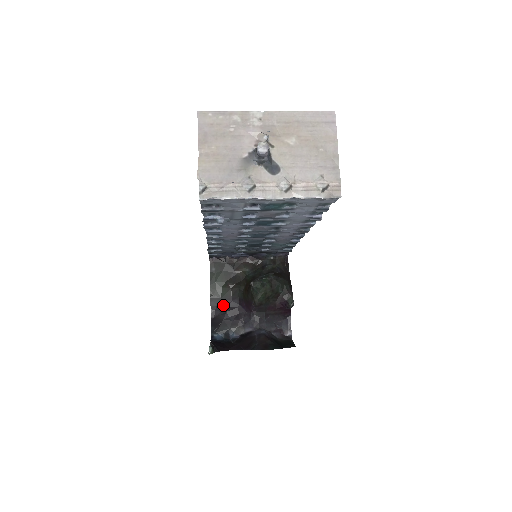
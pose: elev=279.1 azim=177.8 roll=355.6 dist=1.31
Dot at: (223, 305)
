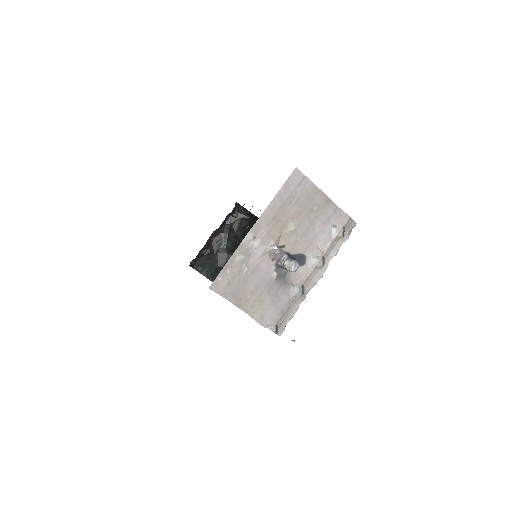
Dot at: occluded
